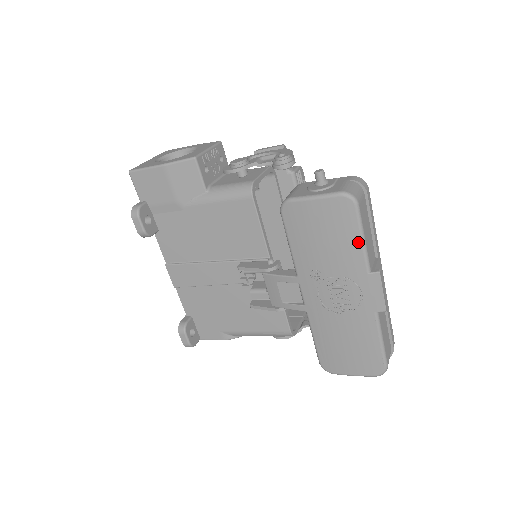
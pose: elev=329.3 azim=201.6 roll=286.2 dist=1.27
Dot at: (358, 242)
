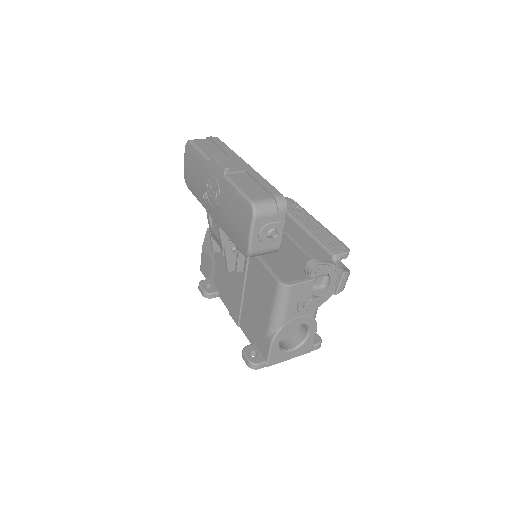
Dot at: (199, 154)
